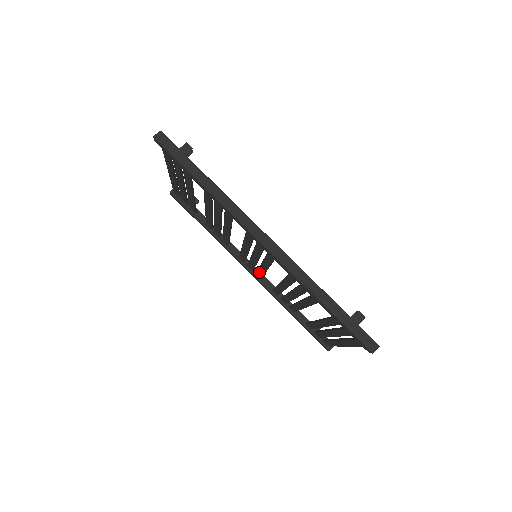
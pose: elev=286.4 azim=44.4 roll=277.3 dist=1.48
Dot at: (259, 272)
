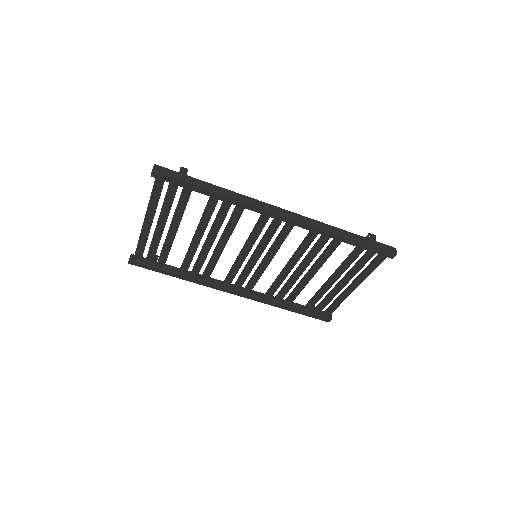
Dot at: (252, 281)
